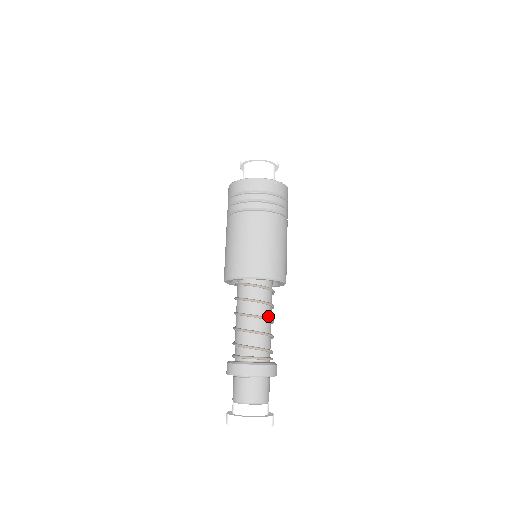
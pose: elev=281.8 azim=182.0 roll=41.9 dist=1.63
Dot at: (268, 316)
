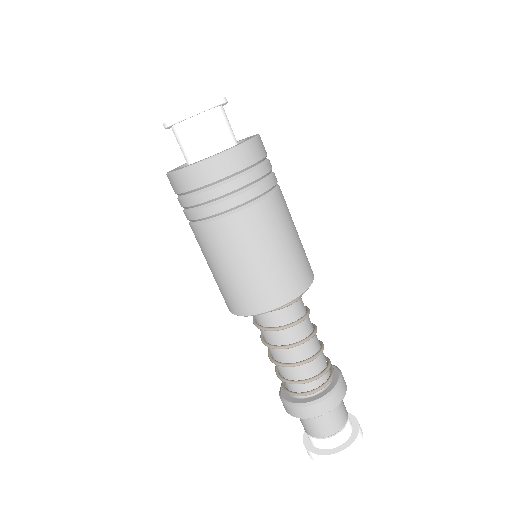
Dot at: (311, 329)
